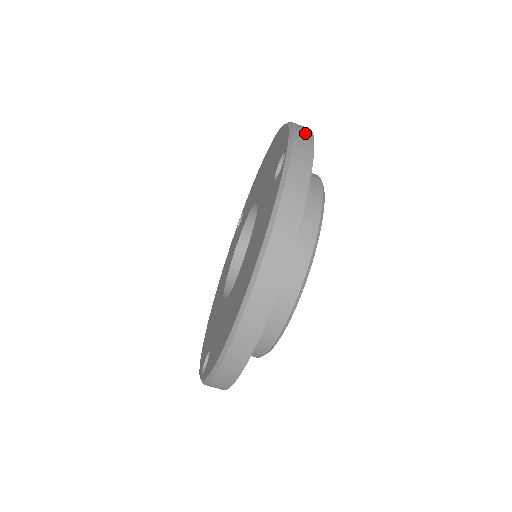
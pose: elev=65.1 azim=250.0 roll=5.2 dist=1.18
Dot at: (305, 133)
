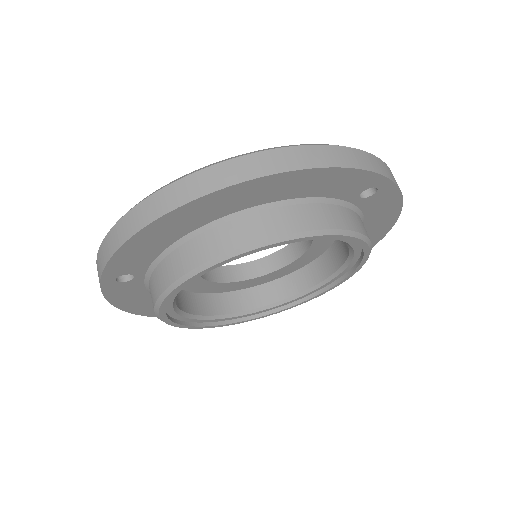
Dot at: occluded
